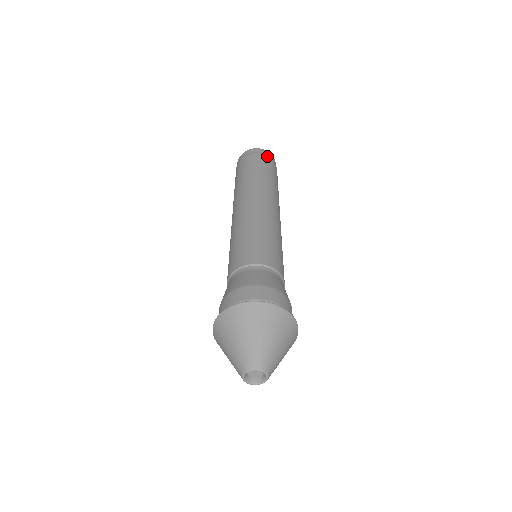
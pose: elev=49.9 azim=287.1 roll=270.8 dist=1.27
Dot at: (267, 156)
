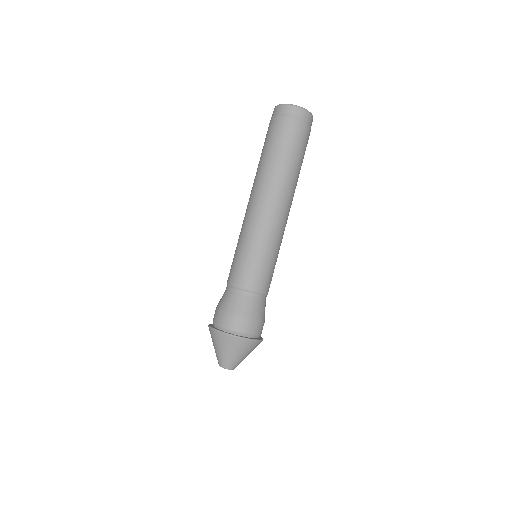
Dot at: (291, 119)
